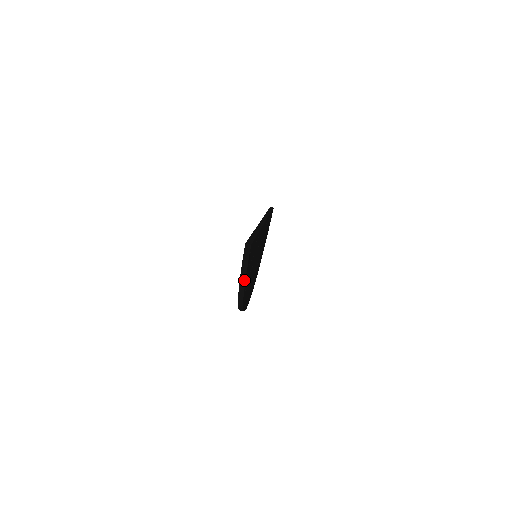
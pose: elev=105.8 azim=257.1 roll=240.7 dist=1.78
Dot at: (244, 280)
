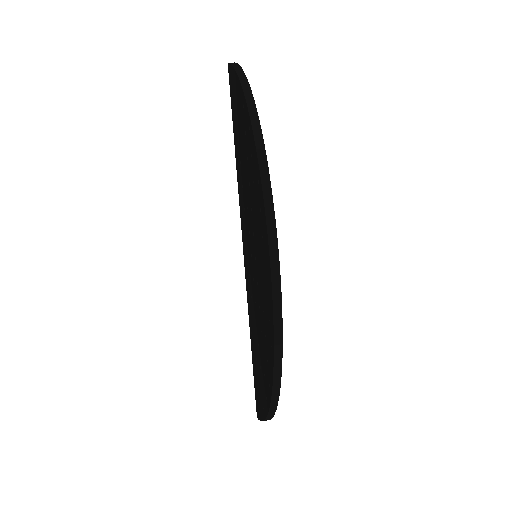
Dot at: (242, 72)
